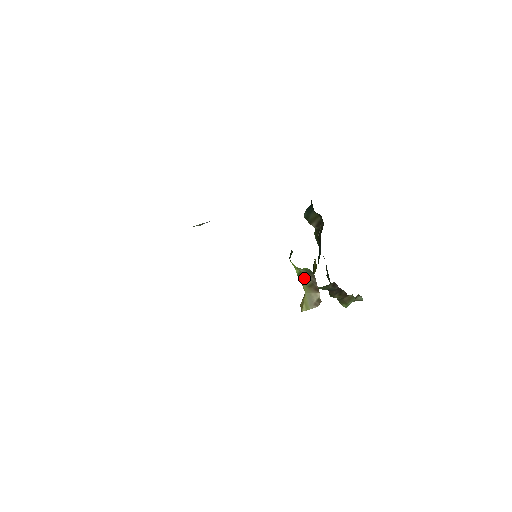
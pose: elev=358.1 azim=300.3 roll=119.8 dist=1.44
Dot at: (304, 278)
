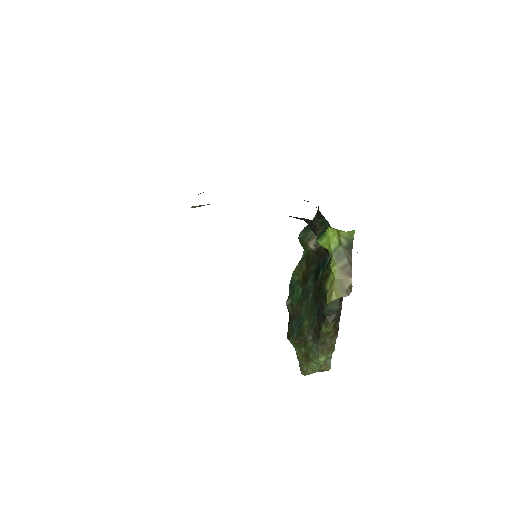
Dot at: (340, 255)
